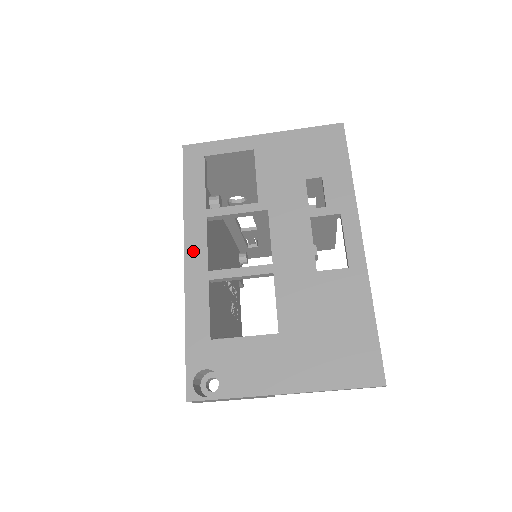
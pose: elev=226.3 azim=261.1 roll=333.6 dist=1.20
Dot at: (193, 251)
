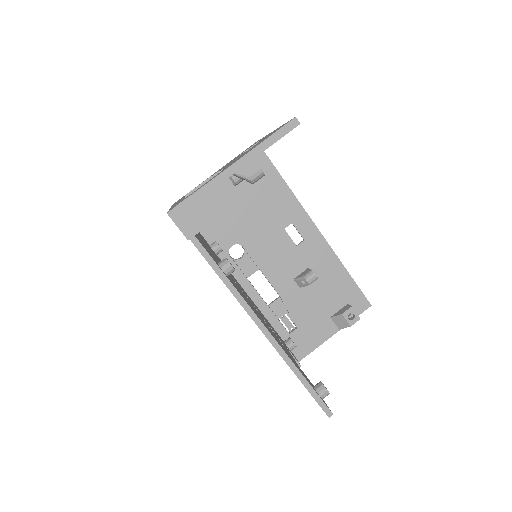
Dot at: occluded
